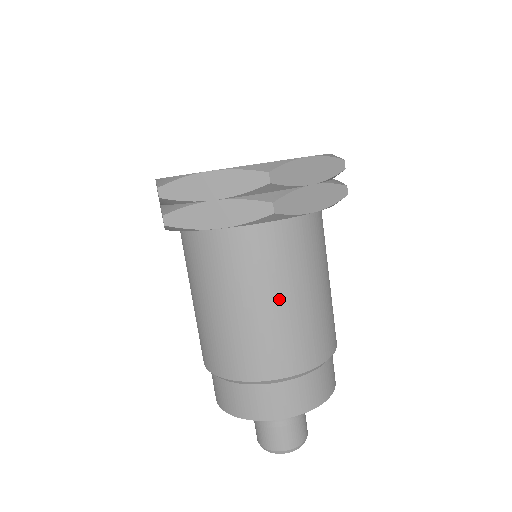
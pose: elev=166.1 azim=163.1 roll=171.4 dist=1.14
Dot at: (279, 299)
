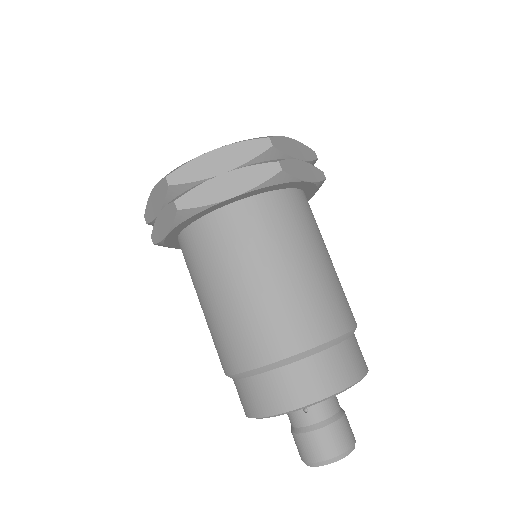
Dot at: (226, 289)
